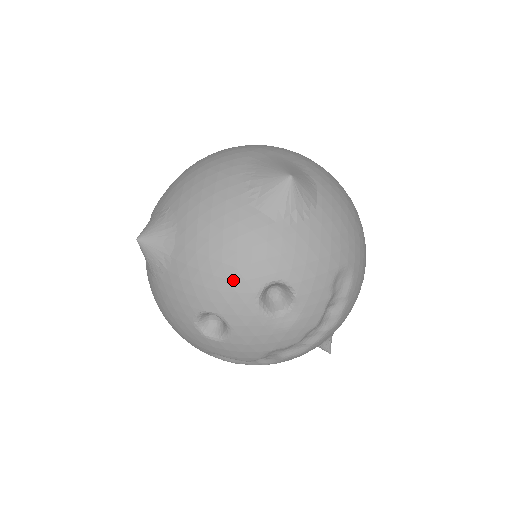
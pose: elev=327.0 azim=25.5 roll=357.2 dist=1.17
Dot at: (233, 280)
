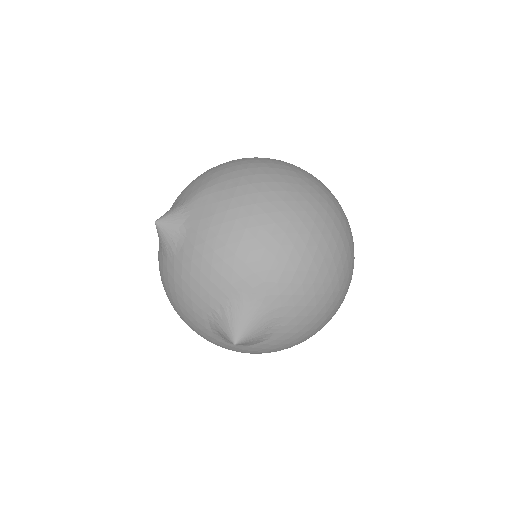
Dot at: (174, 308)
